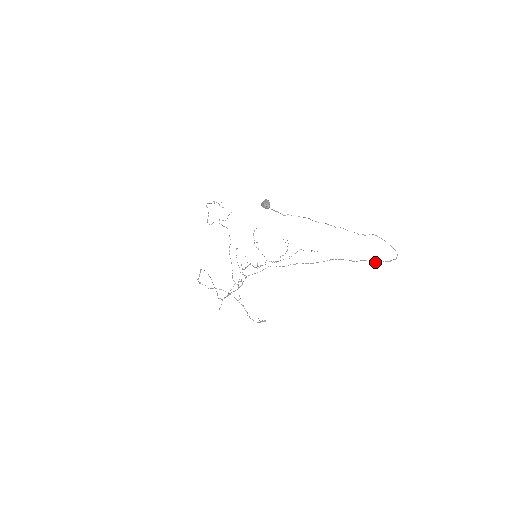
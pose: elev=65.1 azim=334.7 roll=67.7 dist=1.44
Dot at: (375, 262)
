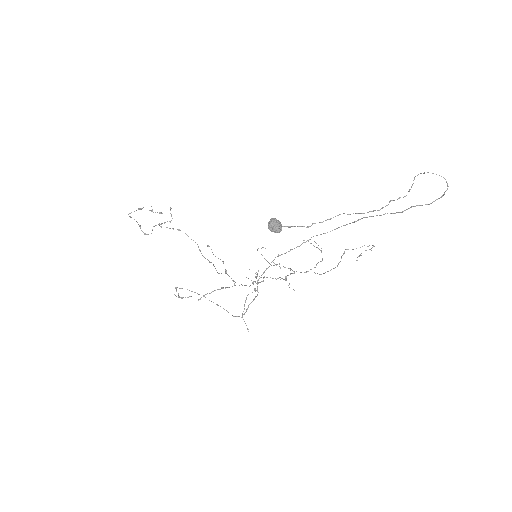
Dot at: (426, 204)
